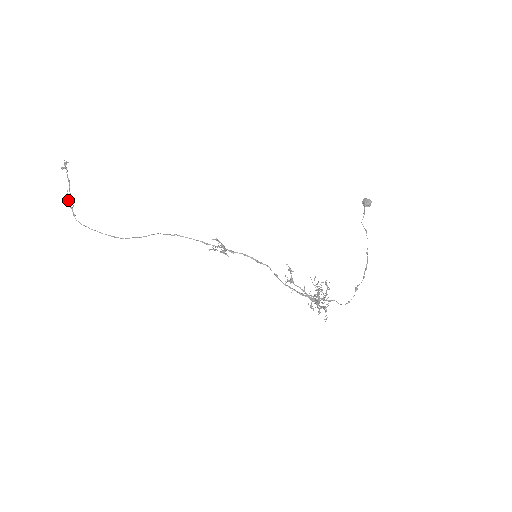
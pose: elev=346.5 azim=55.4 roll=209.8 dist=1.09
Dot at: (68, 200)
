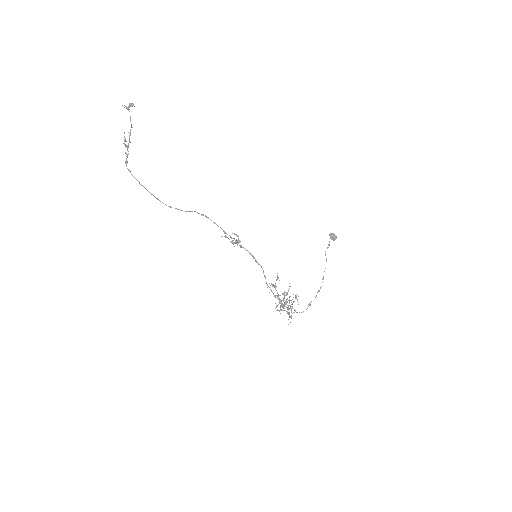
Dot at: (124, 144)
